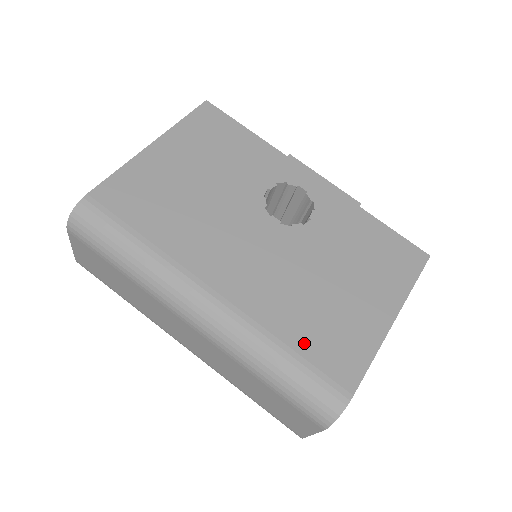
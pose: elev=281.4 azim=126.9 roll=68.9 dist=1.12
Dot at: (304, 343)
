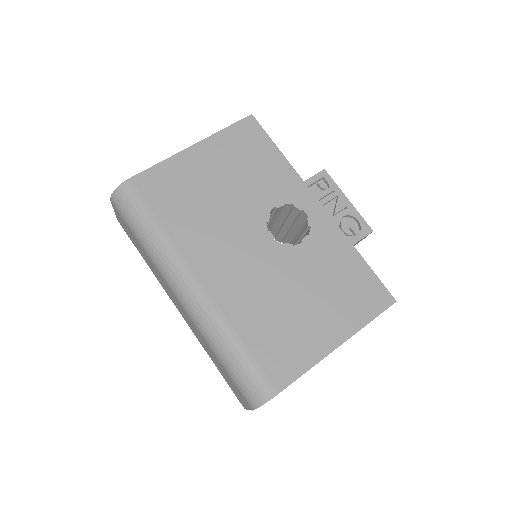
Dot at: (256, 342)
